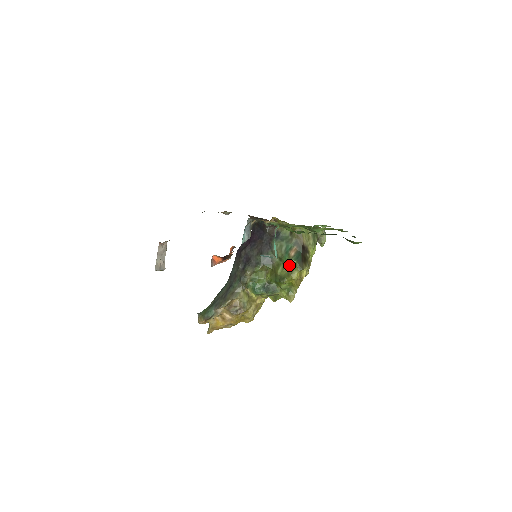
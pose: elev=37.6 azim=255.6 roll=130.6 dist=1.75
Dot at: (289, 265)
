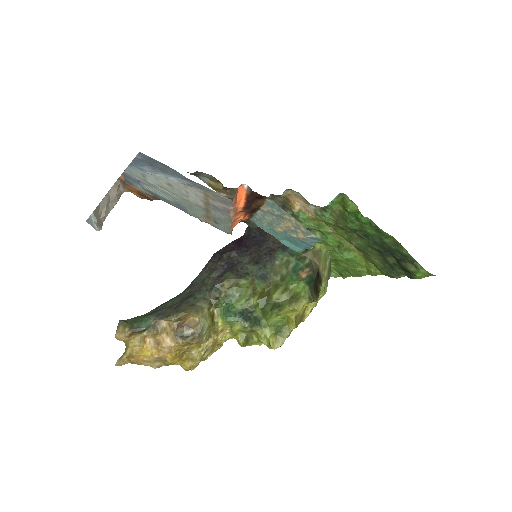
Dot at: (295, 289)
